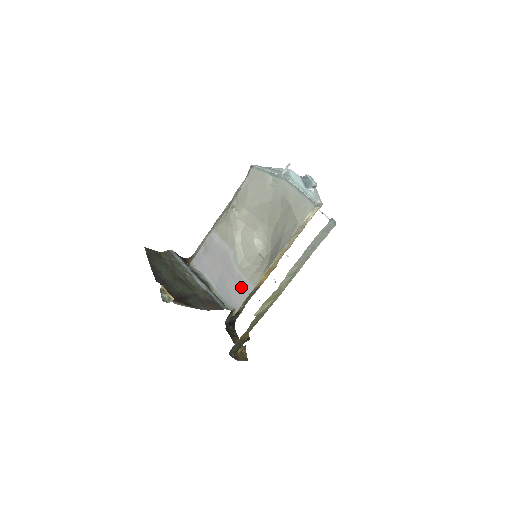
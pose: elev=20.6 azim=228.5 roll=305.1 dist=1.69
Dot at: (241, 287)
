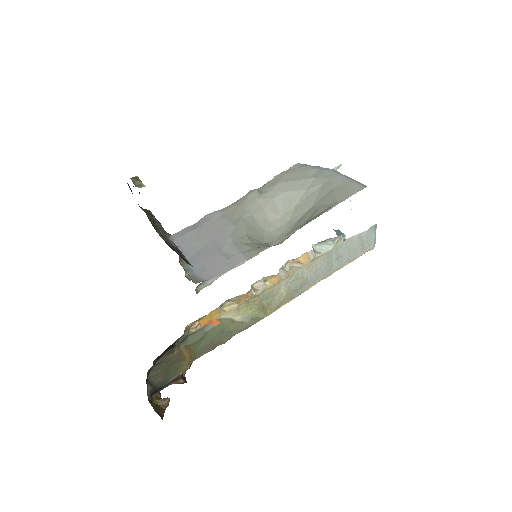
Dot at: (227, 259)
